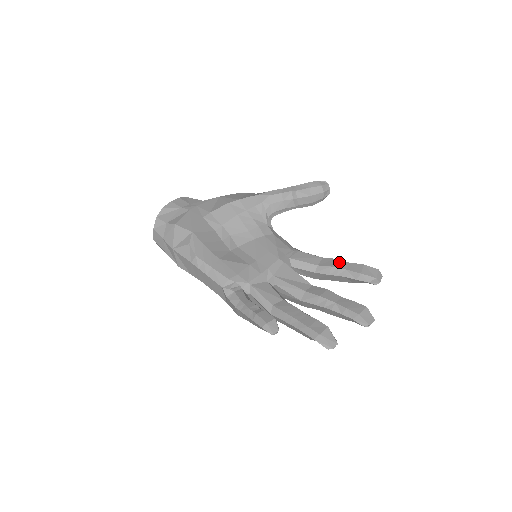
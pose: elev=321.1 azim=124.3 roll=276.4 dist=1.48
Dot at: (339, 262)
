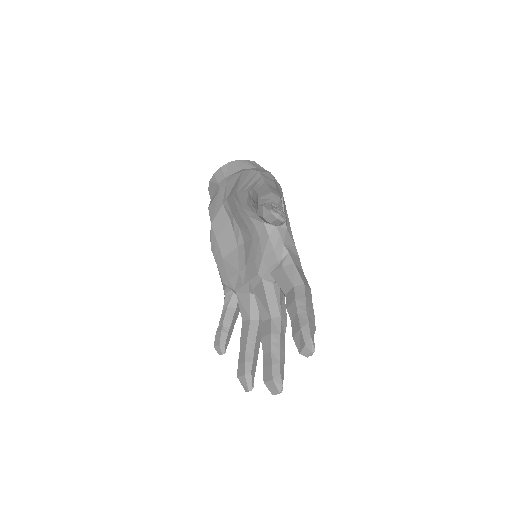
Dot at: (293, 307)
